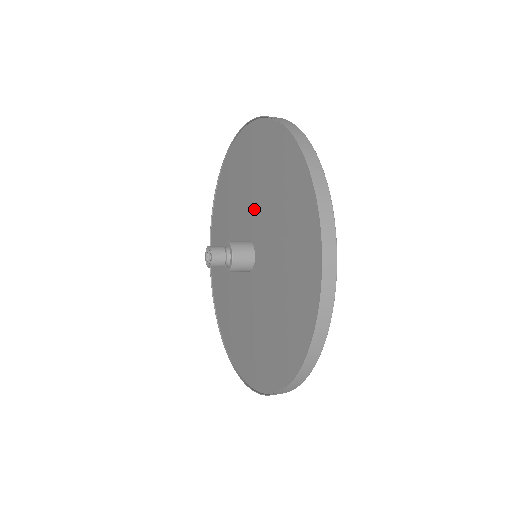
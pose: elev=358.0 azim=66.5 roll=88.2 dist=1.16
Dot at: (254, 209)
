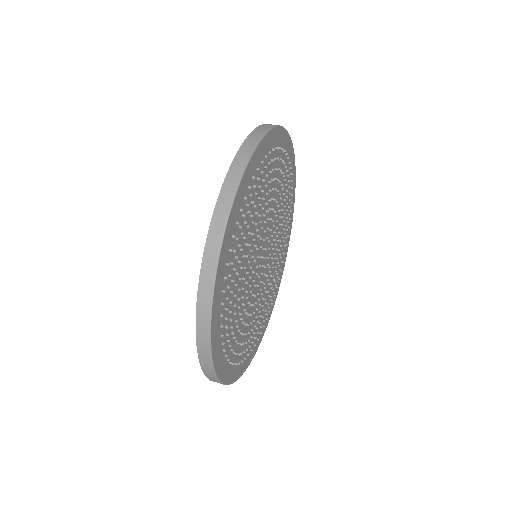
Dot at: occluded
